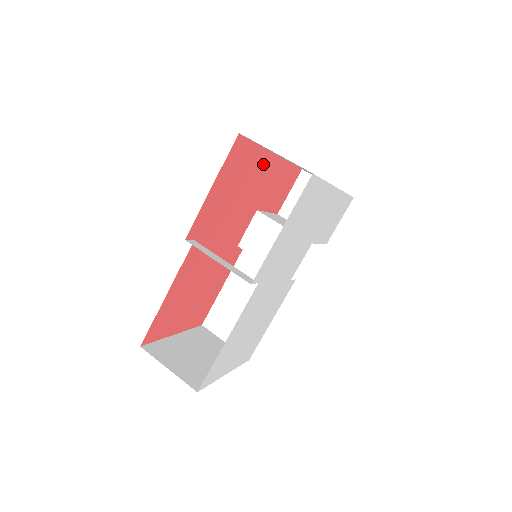
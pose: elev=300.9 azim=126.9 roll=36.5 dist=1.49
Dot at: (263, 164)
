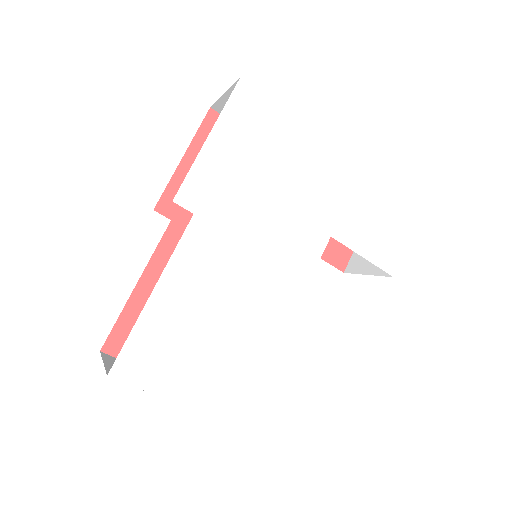
Dot at: occluded
